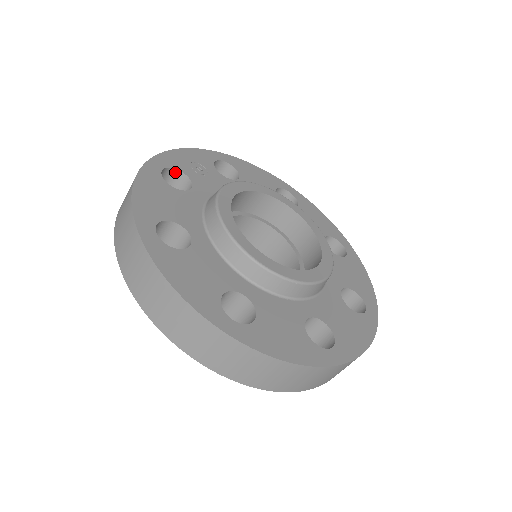
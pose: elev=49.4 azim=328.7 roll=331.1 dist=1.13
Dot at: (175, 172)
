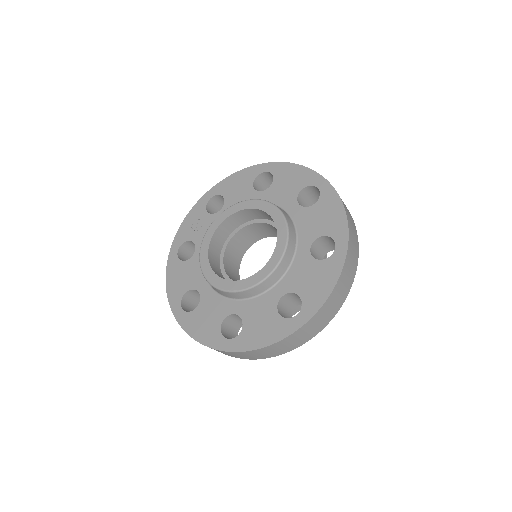
Dot at: (186, 243)
